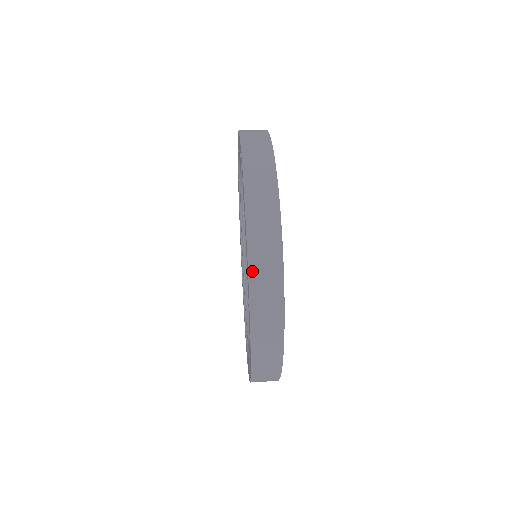
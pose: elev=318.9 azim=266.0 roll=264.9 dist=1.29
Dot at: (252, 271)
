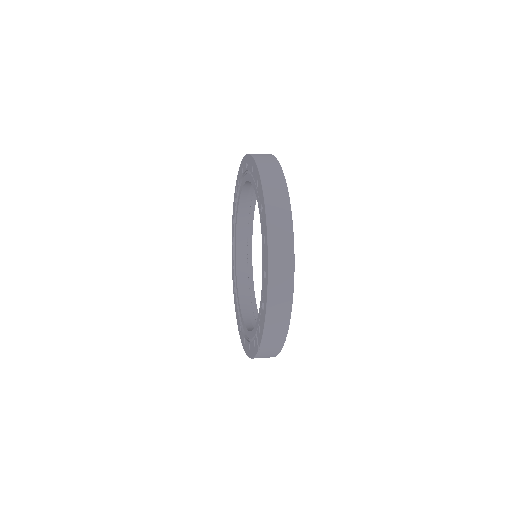
Dot at: occluded
